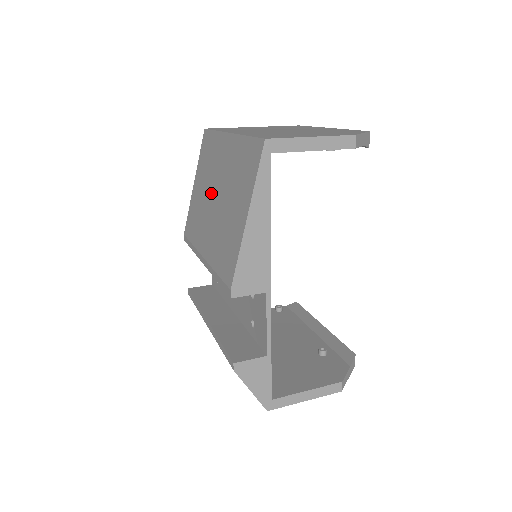
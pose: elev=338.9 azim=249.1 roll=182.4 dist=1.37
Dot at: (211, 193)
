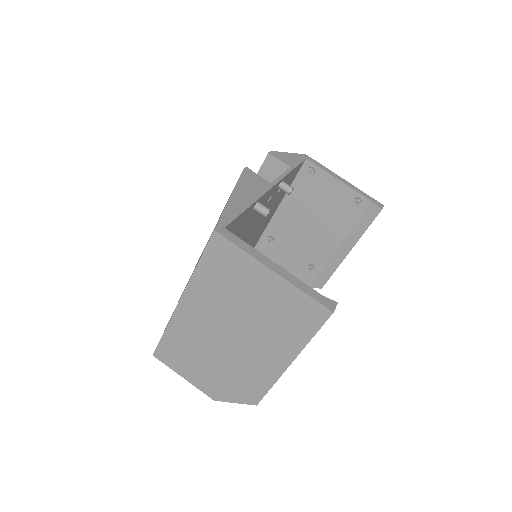
Dot at: occluded
